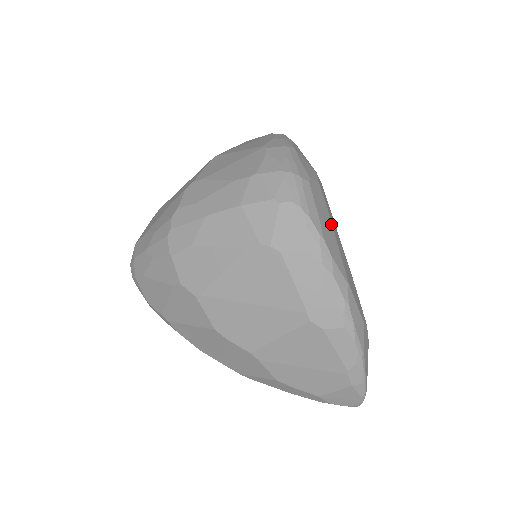
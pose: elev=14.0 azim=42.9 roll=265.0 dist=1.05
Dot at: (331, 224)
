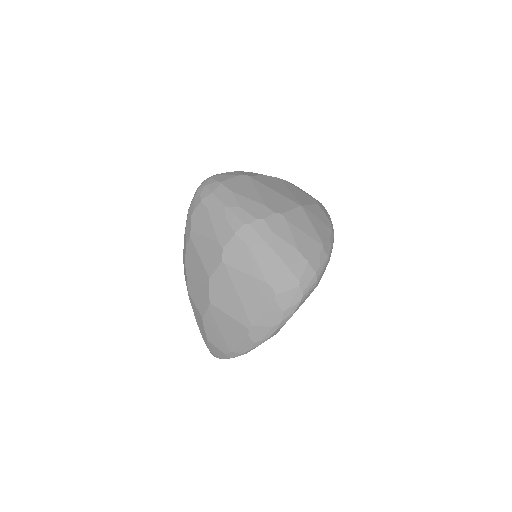
Dot at: occluded
